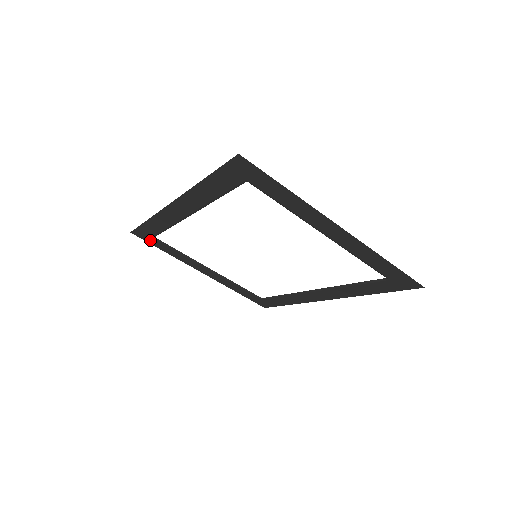
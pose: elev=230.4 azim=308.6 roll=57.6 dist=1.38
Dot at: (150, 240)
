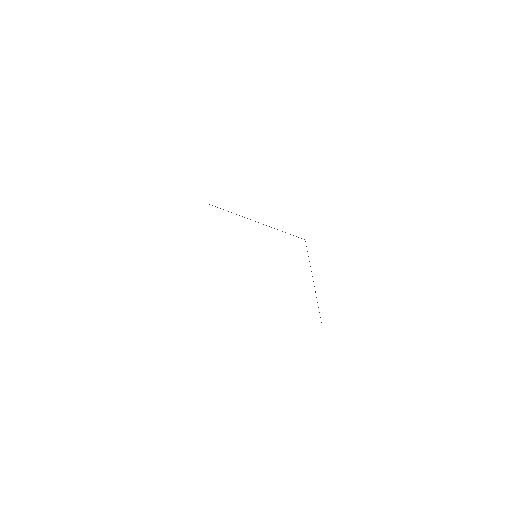
Dot at: occluded
